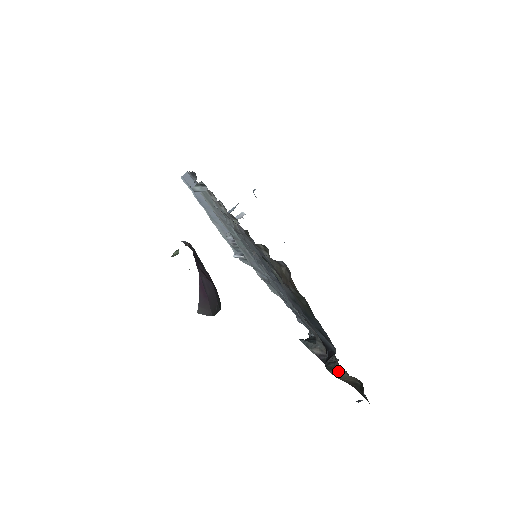
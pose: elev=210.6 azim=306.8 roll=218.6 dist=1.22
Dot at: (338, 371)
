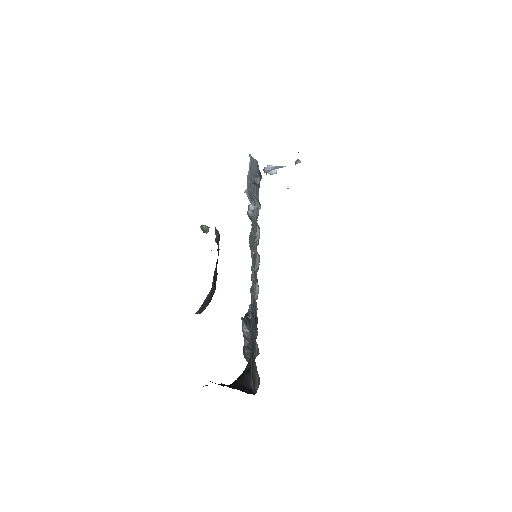
Dot at: (247, 359)
